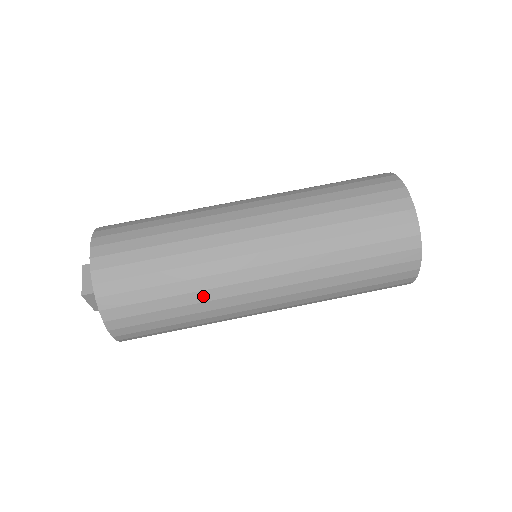
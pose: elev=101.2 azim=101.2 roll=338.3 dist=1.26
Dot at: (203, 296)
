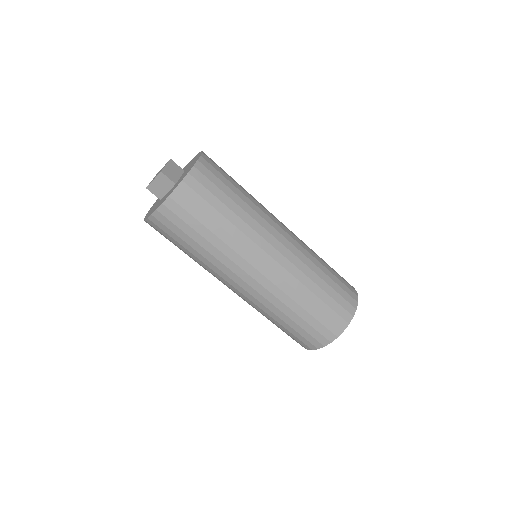
Dot at: (231, 241)
